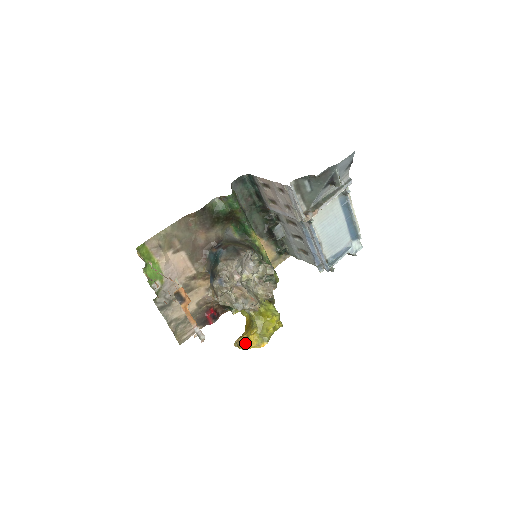
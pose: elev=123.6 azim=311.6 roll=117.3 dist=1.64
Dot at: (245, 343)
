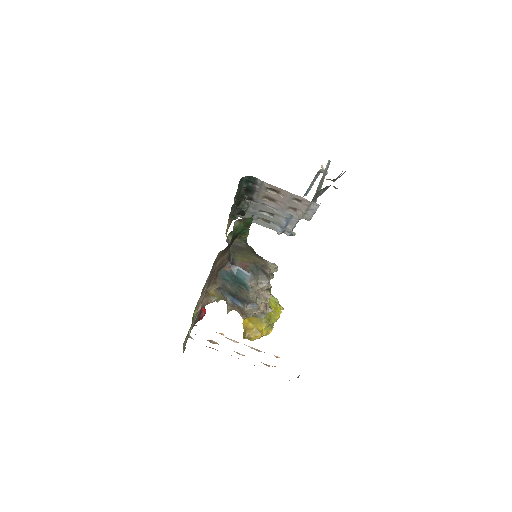
Dot at: (257, 336)
